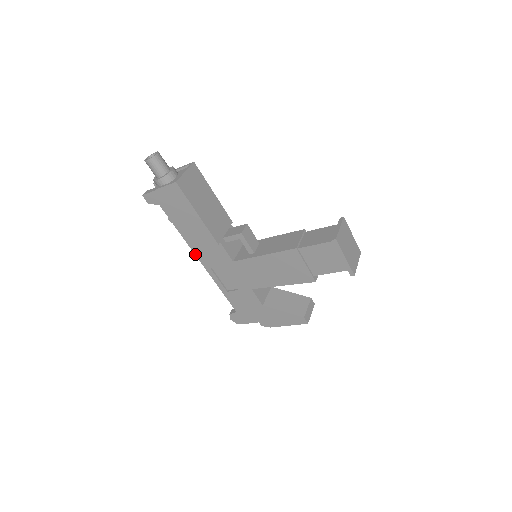
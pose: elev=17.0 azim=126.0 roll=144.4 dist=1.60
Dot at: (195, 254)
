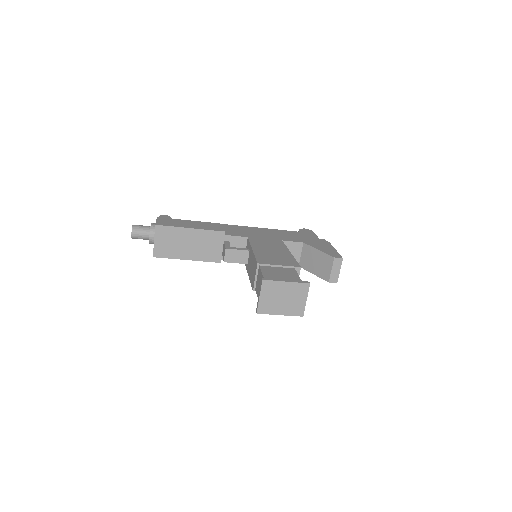
Dot at: occluded
